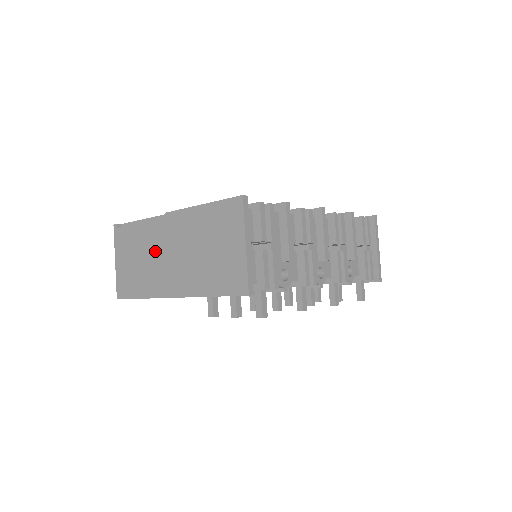
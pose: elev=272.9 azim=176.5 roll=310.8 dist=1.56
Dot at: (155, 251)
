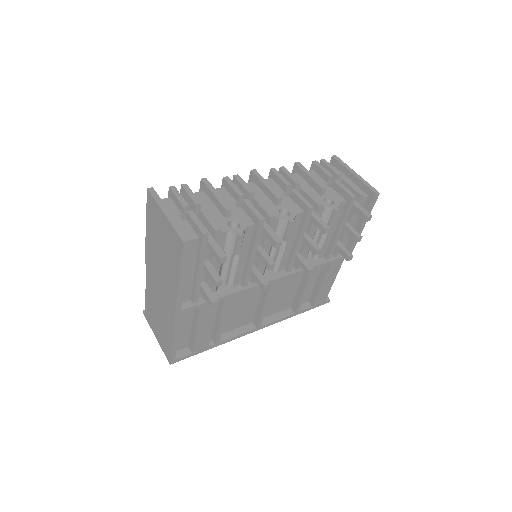
Dot at: (156, 296)
